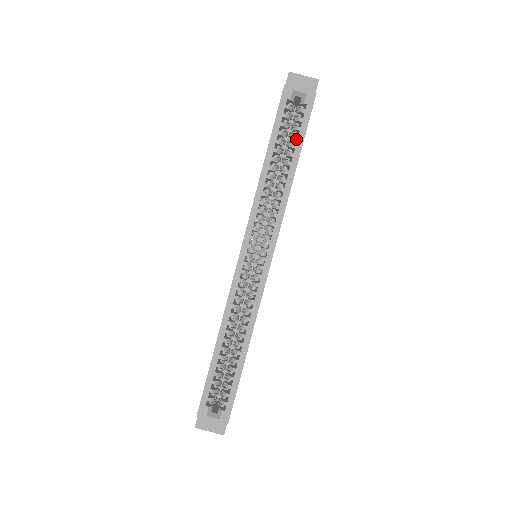
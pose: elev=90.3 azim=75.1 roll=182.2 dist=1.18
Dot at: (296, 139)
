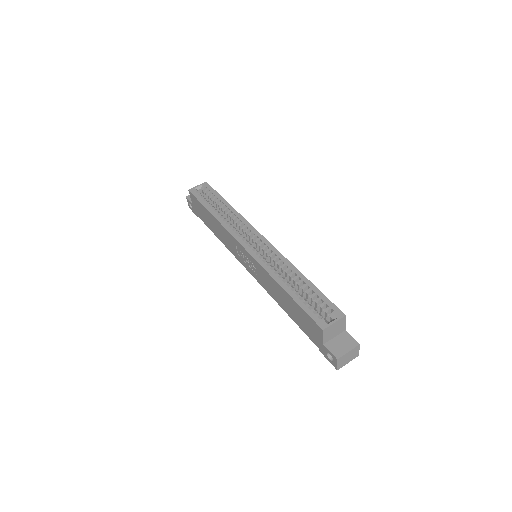
Dot at: (216, 198)
